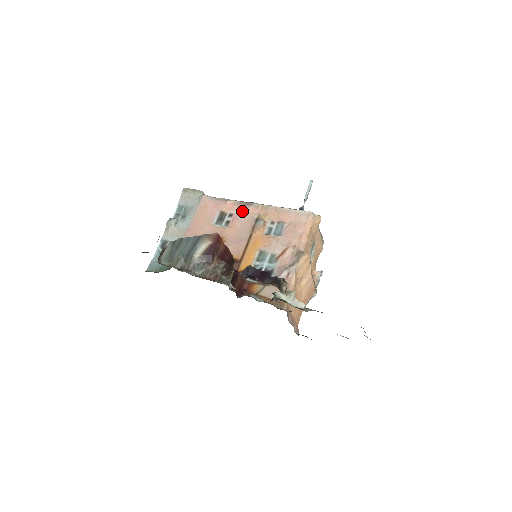
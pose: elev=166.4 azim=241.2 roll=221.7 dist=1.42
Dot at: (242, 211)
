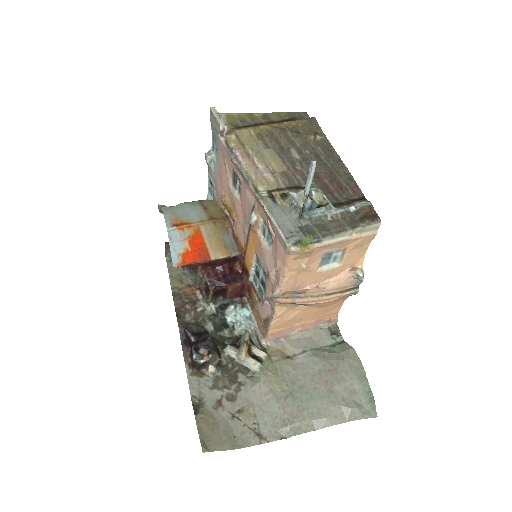
Dot at: (244, 185)
